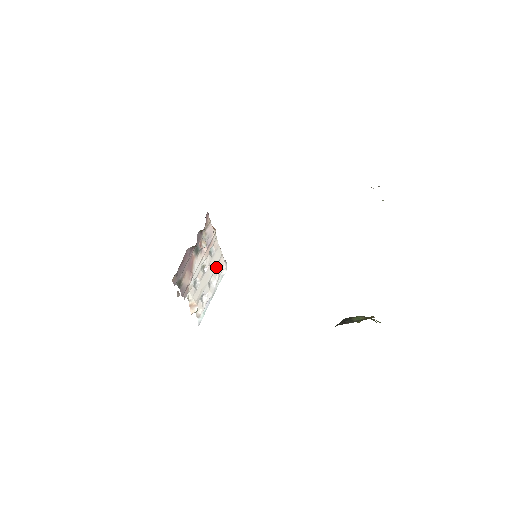
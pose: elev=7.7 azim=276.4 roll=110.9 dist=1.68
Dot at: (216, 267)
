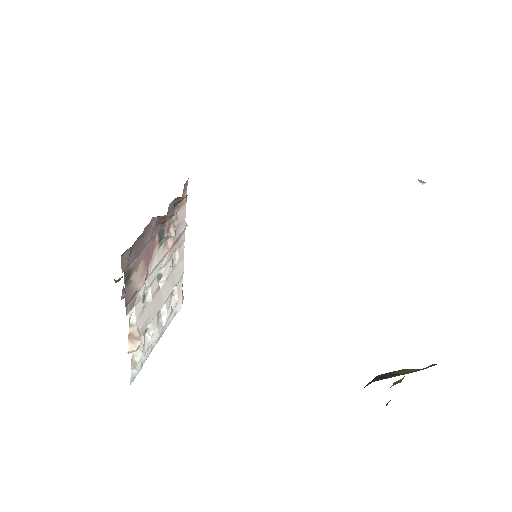
Dot at: occluded
